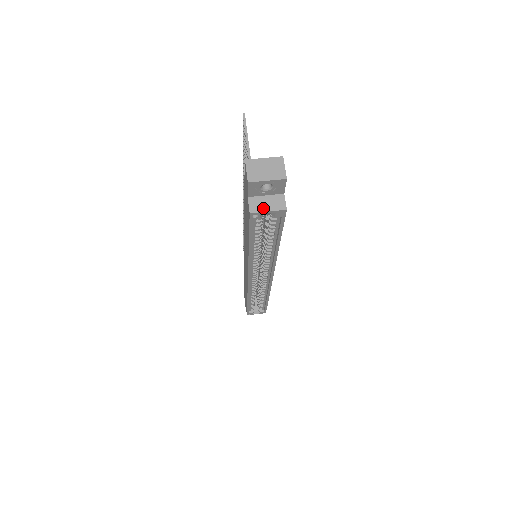
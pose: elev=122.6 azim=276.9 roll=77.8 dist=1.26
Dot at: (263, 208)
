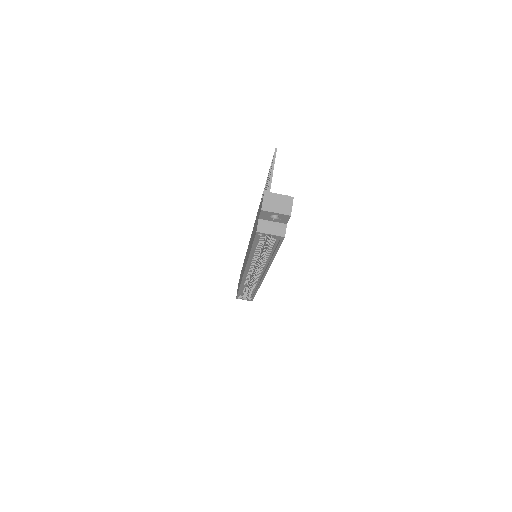
Dot at: (268, 231)
